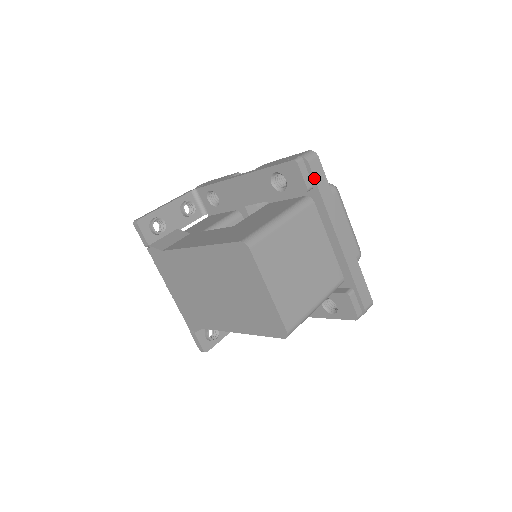
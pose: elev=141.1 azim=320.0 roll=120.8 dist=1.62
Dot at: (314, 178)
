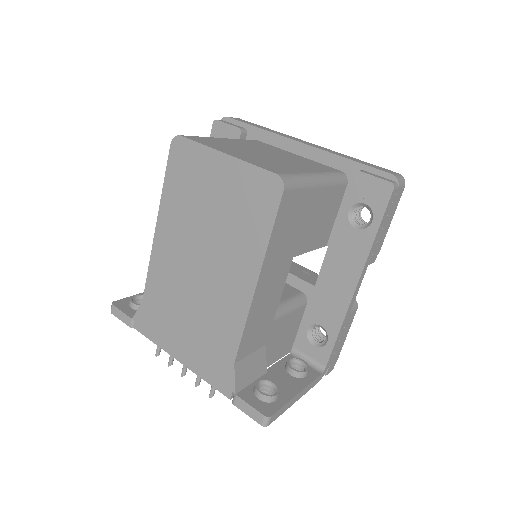
Dot at: (241, 122)
